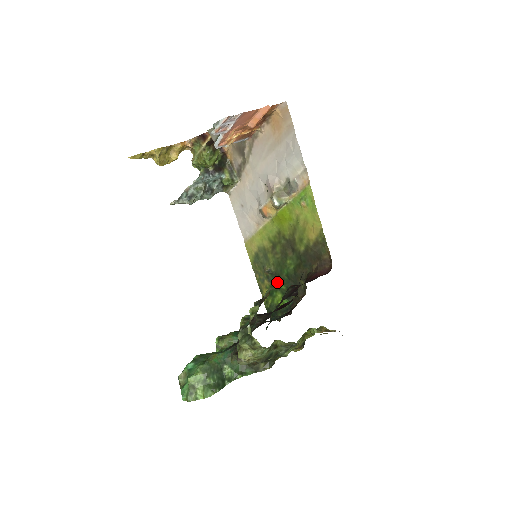
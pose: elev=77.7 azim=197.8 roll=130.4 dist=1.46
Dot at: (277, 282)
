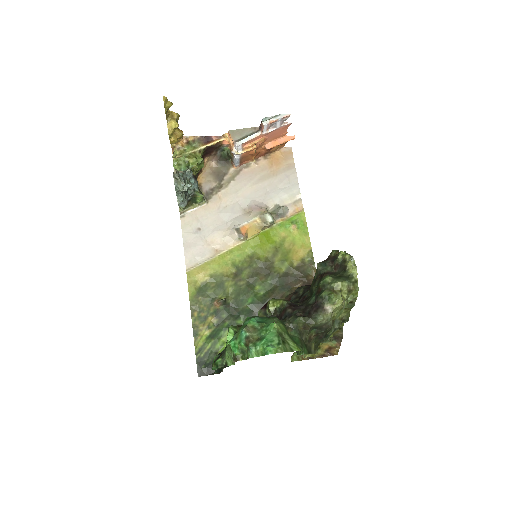
Dot at: (231, 316)
